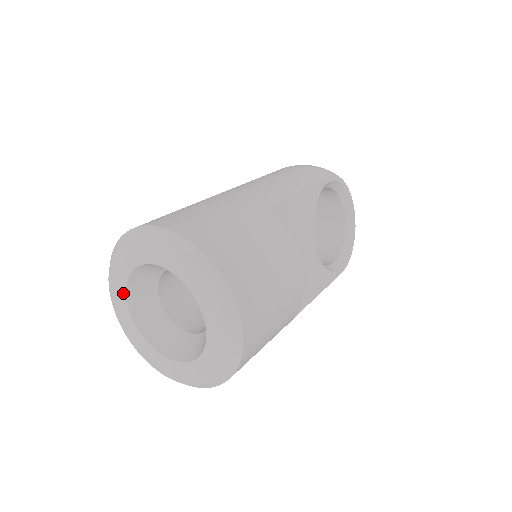
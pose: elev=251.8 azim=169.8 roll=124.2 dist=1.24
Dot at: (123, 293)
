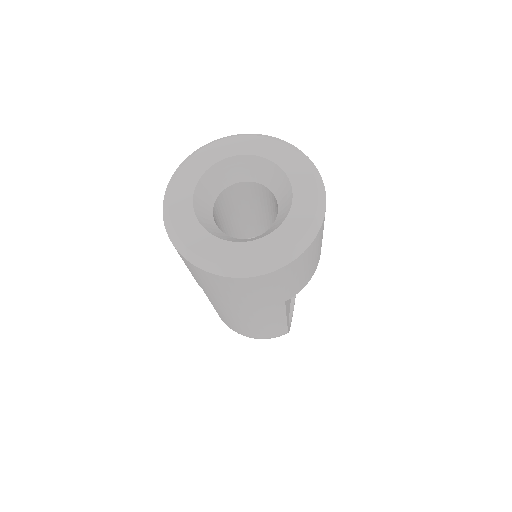
Dot at: (197, 176)
